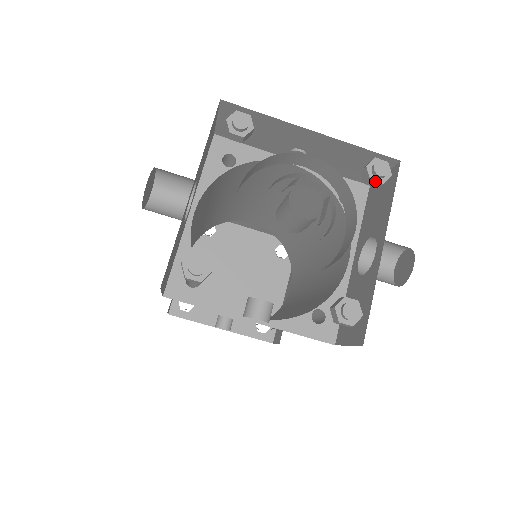
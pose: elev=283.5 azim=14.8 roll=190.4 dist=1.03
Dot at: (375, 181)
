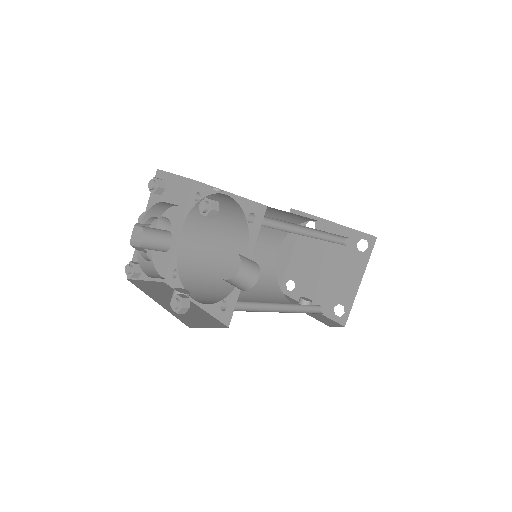
Dot at: (203, 215)
